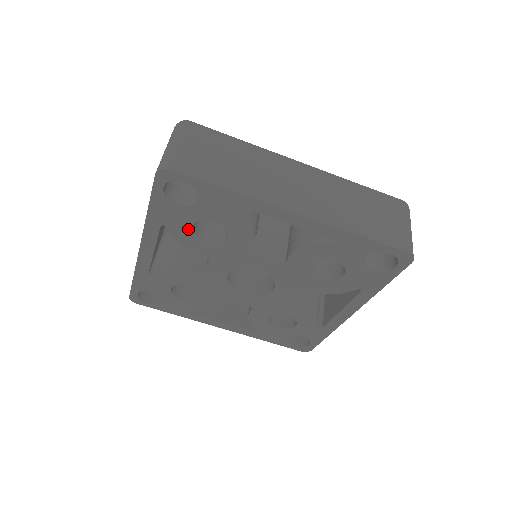
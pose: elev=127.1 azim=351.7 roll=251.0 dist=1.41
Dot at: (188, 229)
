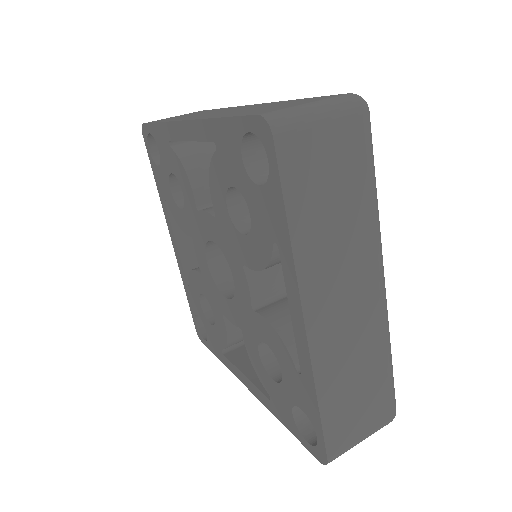
Dot at: (227, 180)
